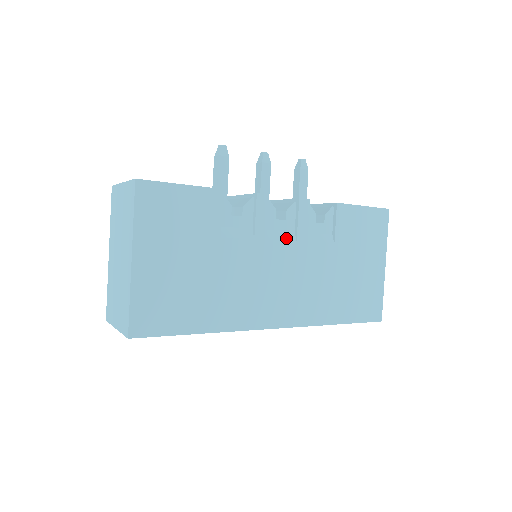
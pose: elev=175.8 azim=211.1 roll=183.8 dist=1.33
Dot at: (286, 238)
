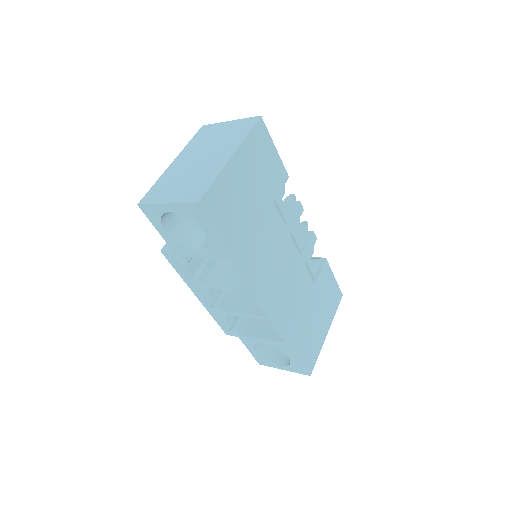
Dot at: (297, 248)
